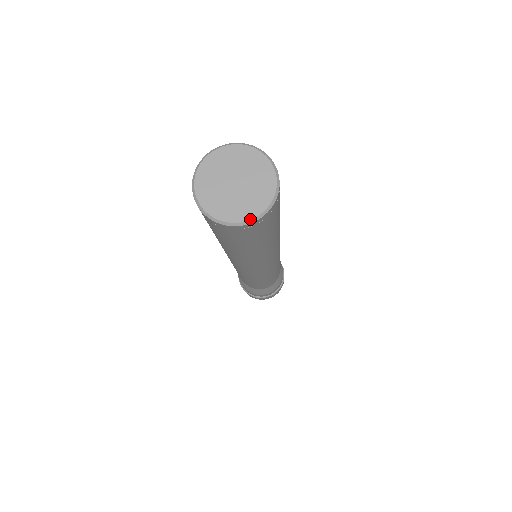
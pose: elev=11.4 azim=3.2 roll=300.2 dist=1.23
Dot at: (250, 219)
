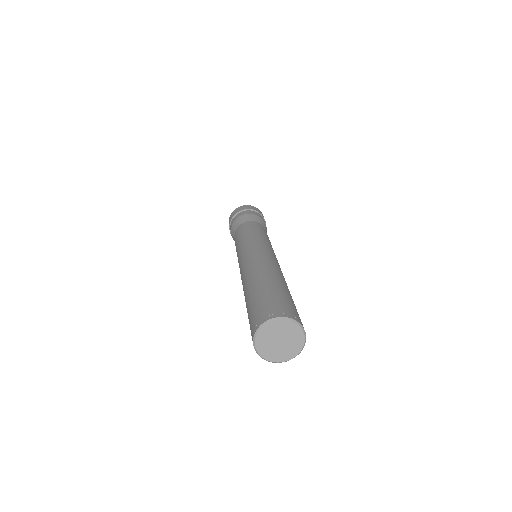
Dot at: (275, 362)
